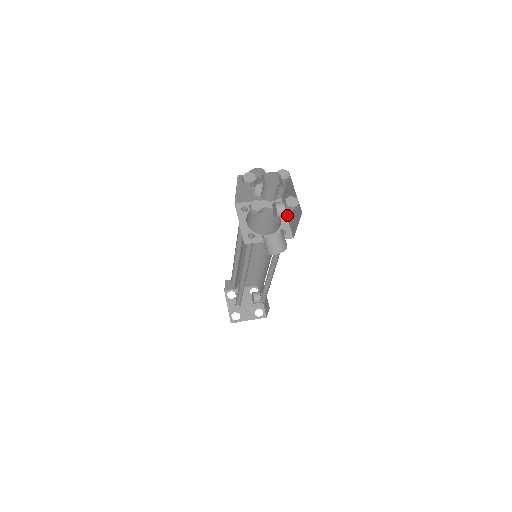
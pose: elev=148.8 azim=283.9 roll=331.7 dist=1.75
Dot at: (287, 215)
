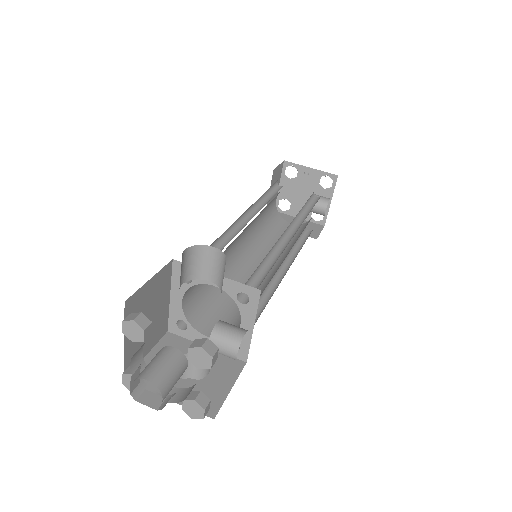
Dot at: occluded
